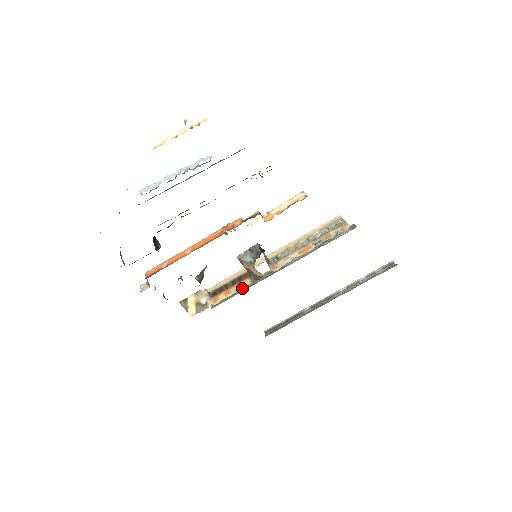
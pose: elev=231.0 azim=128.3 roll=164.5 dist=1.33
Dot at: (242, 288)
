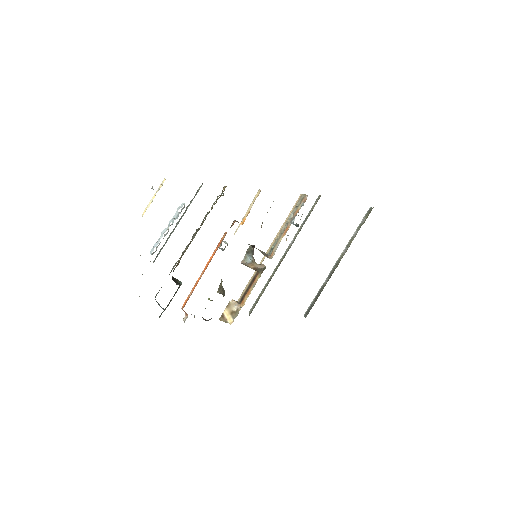
Dot at: occluded
